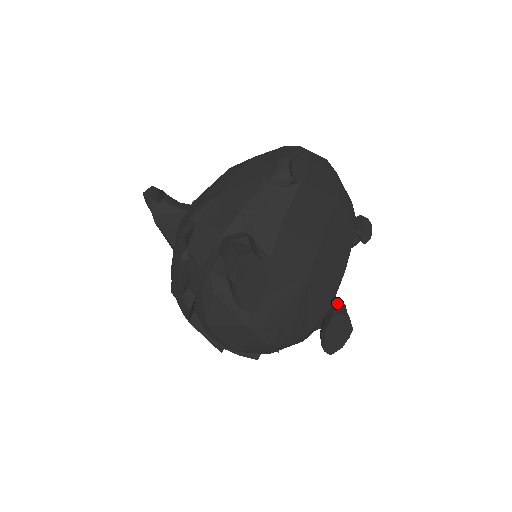
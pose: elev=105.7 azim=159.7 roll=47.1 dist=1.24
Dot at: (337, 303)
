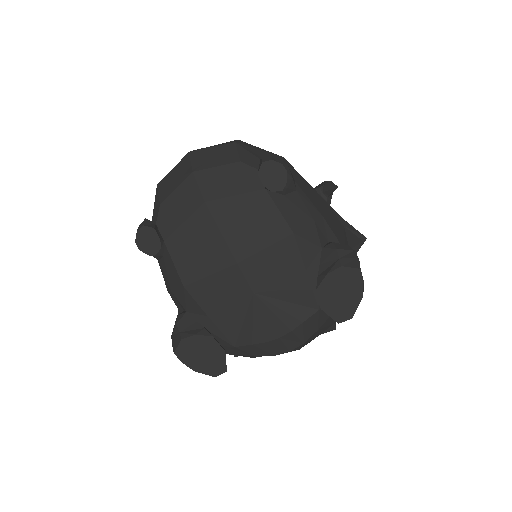
Dot at: (324, 258)
